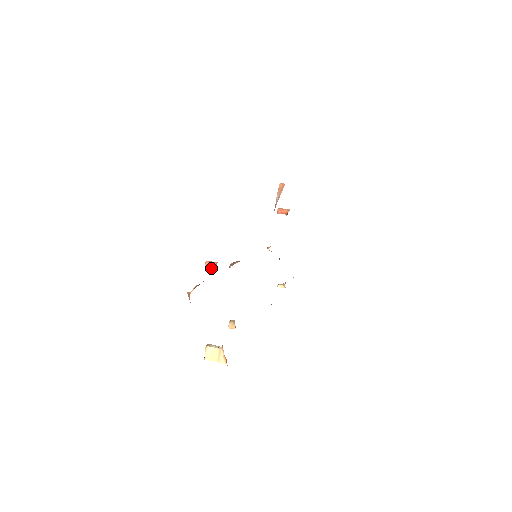
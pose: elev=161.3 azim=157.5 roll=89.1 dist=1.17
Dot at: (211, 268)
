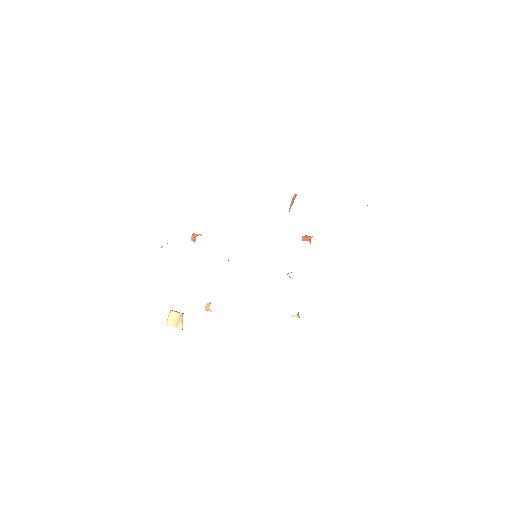
Dot at: (195, 239)
